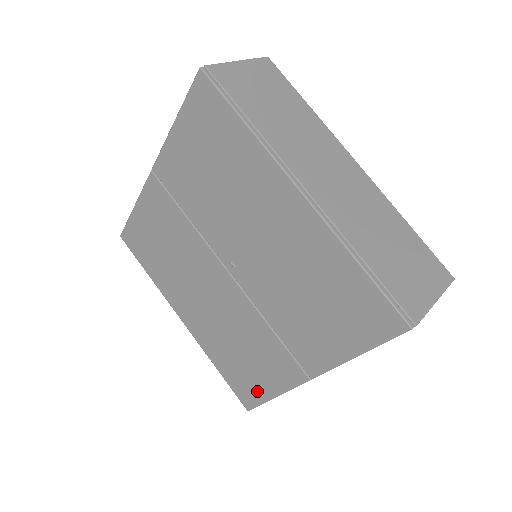
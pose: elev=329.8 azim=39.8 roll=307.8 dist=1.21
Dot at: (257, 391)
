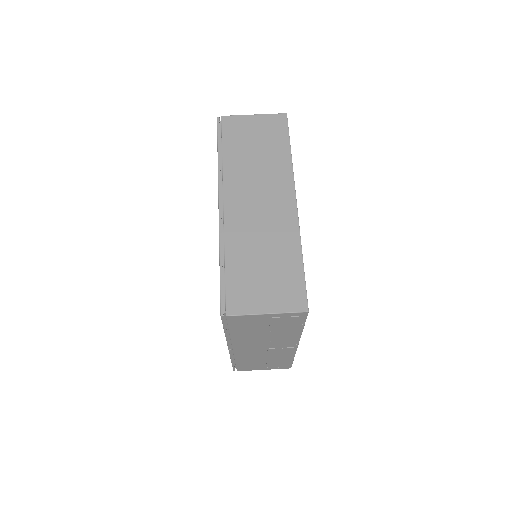
Dot at: occluded
